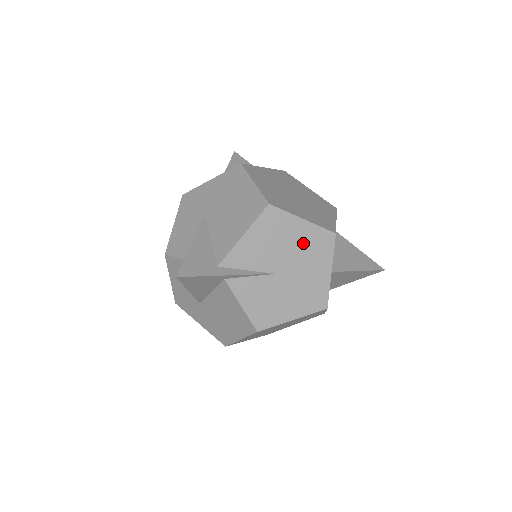
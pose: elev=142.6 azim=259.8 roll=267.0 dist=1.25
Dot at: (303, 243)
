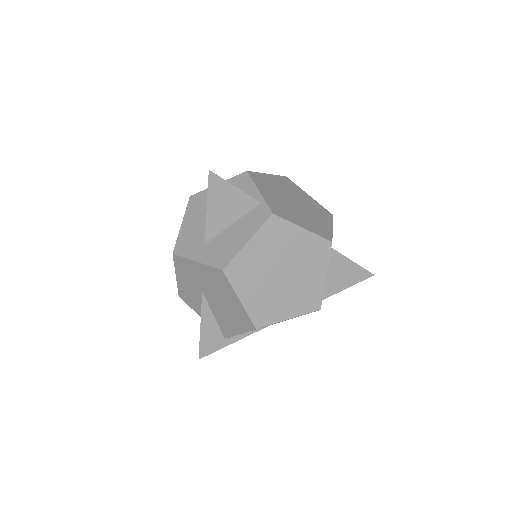
Dot at: occluded
